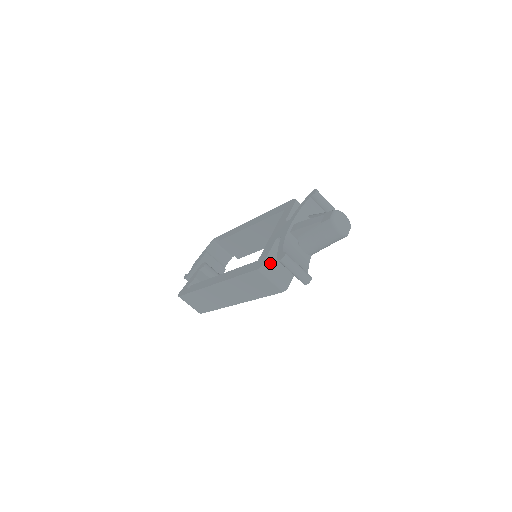
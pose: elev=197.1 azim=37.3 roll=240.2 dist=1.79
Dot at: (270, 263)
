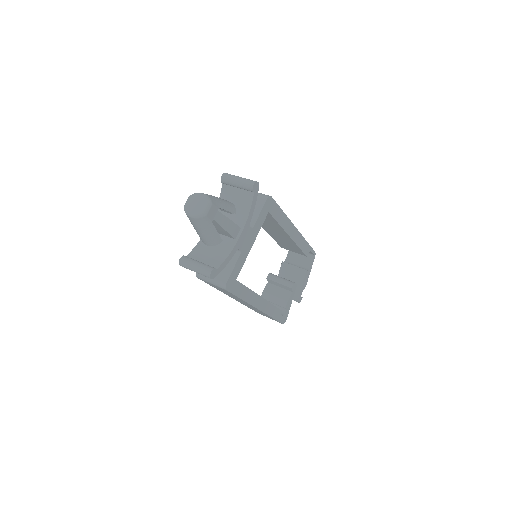
Dot at: occluded
